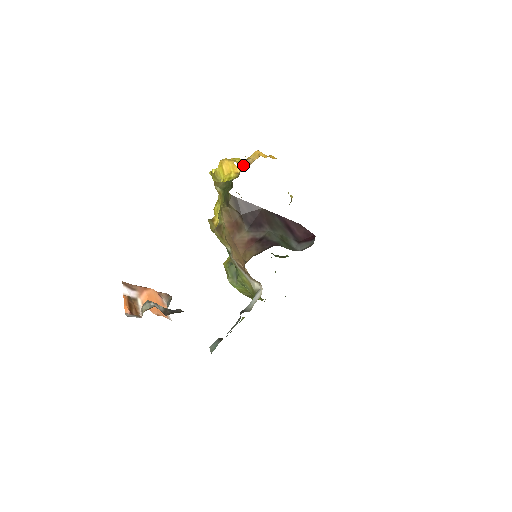
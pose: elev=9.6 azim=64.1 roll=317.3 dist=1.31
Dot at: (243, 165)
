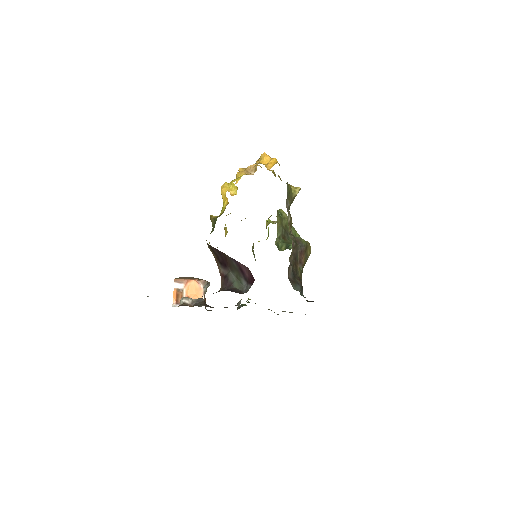
Dot at: (234, 192)
